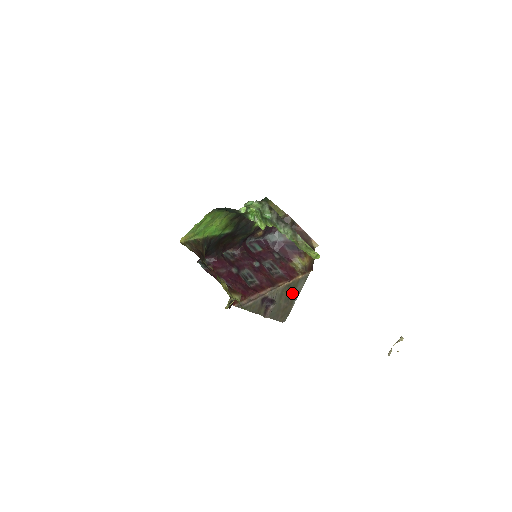
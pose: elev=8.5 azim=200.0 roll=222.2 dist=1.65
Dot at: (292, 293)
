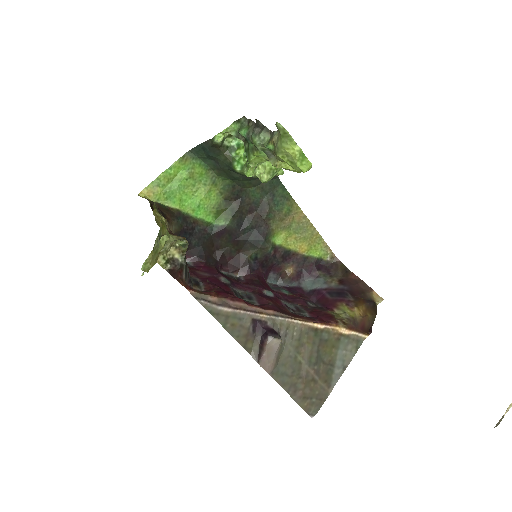
Dot at: (327, 357)
